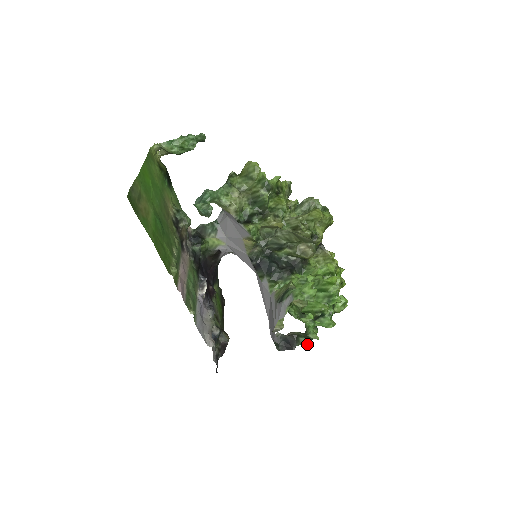
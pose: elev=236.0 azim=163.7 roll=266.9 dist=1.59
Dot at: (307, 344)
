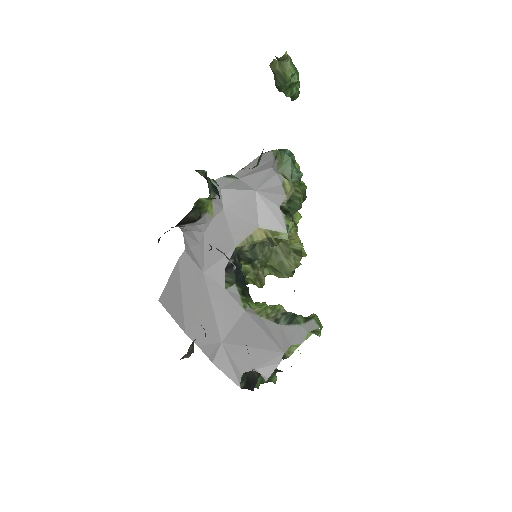
Dot at: occluded
